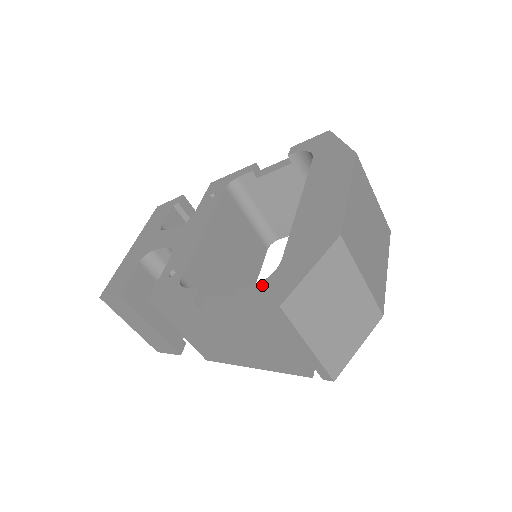
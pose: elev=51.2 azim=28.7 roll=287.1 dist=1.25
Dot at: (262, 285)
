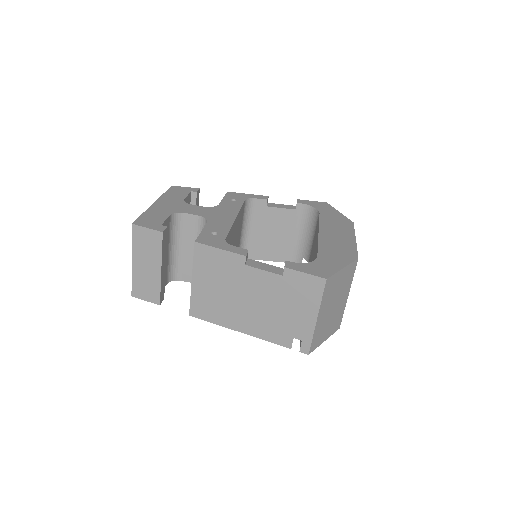
Dot at: (307, 264)
